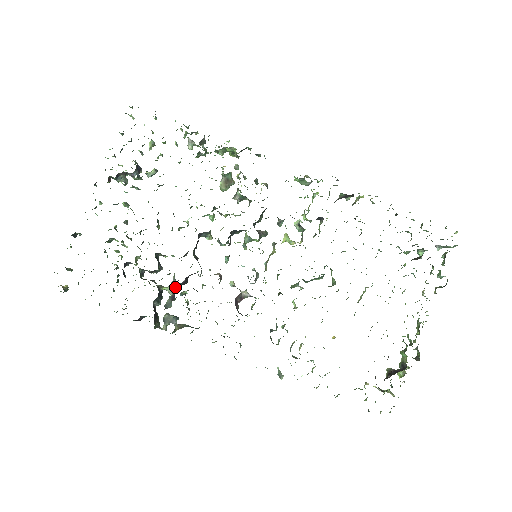
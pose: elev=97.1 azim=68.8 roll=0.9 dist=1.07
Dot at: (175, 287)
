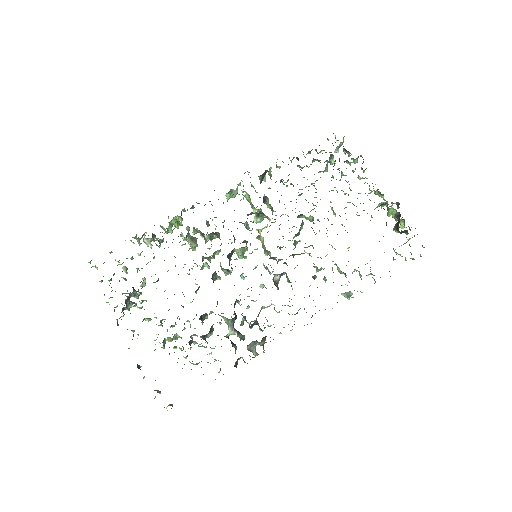
Dot at: (233, 326)
